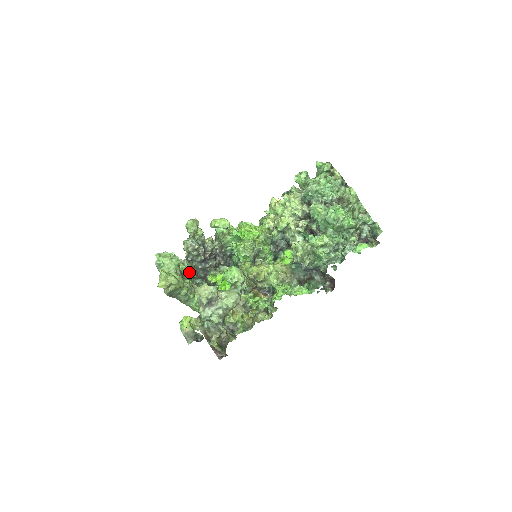
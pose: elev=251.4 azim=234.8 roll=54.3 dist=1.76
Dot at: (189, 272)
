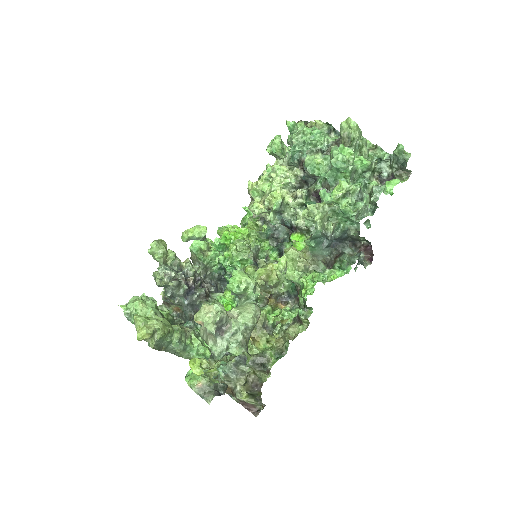
Dot at: (173, 318)
